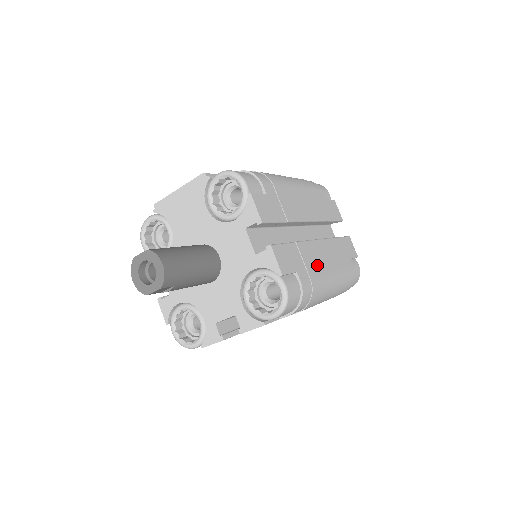
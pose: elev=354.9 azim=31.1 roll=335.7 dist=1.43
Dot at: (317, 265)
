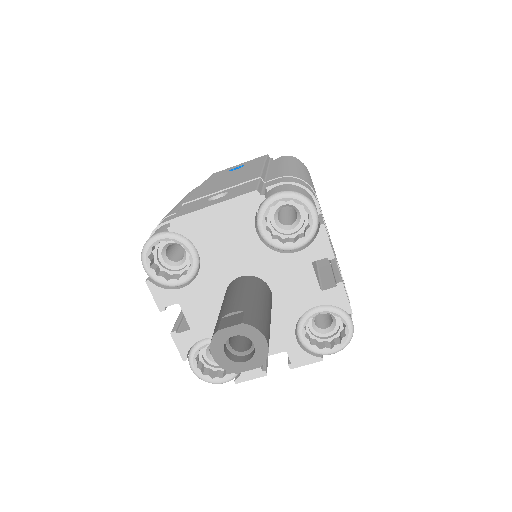
Dot at: occluded
